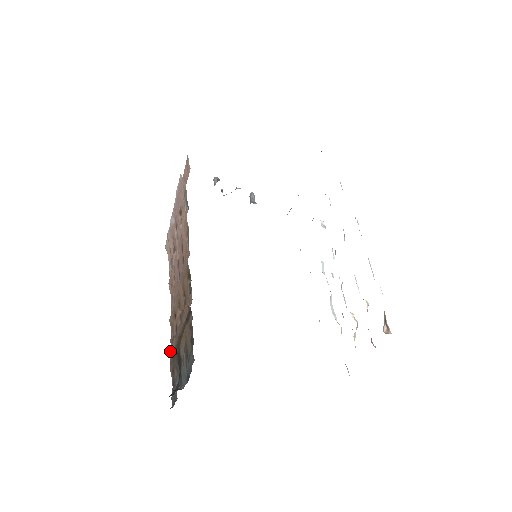
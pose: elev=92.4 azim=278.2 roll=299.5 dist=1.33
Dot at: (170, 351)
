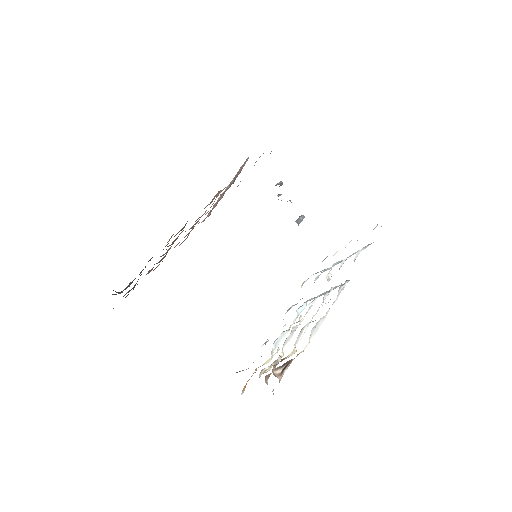
Dot at: occluded
